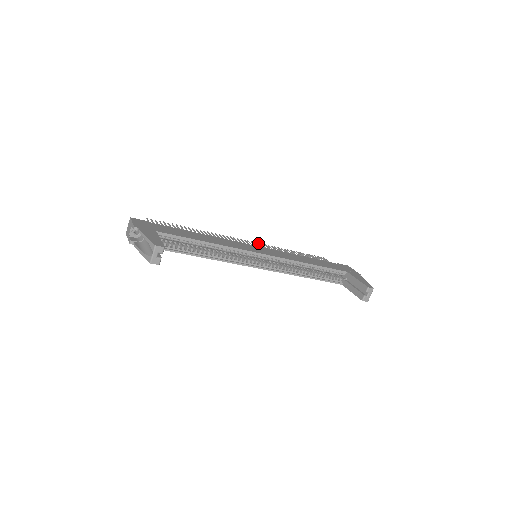
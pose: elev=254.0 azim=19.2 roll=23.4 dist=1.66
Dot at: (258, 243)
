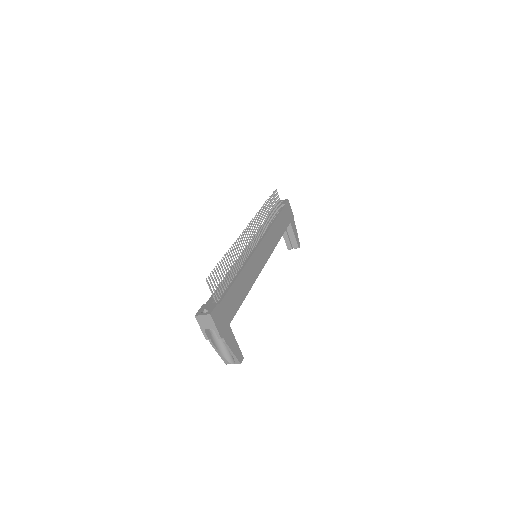
Dot at: occluded
